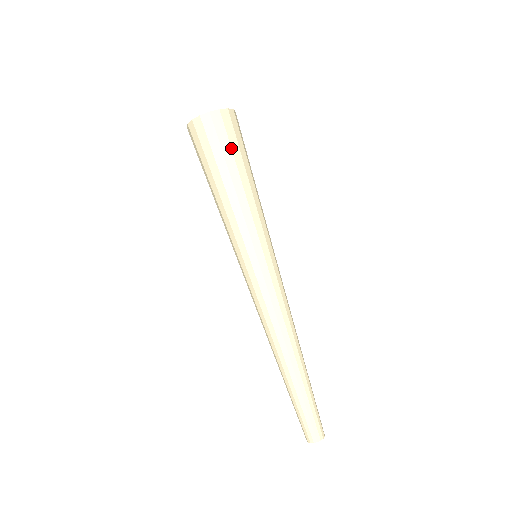
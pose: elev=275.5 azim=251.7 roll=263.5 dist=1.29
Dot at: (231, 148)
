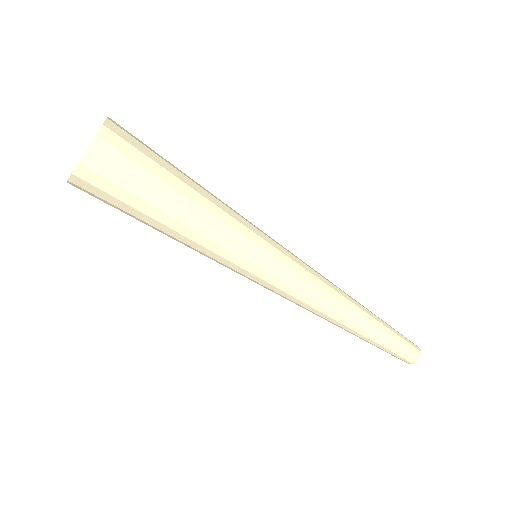
Dot at: (154, 161)
